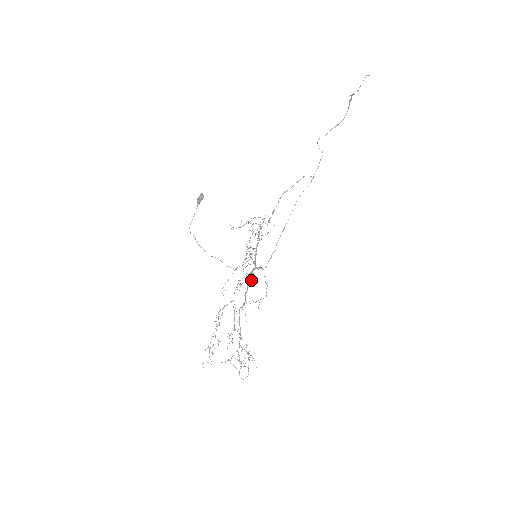
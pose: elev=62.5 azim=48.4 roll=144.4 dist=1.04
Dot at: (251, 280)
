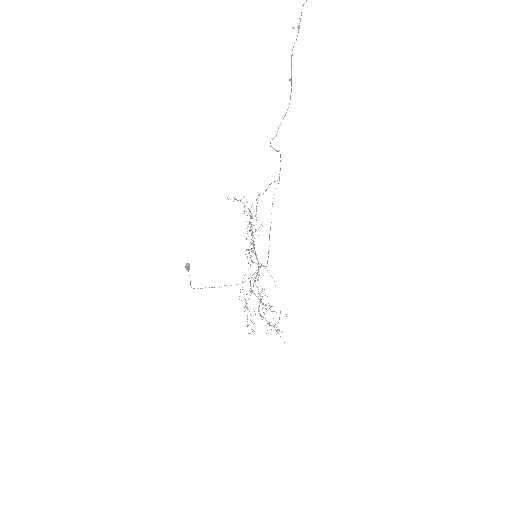
Dot at: occluded
